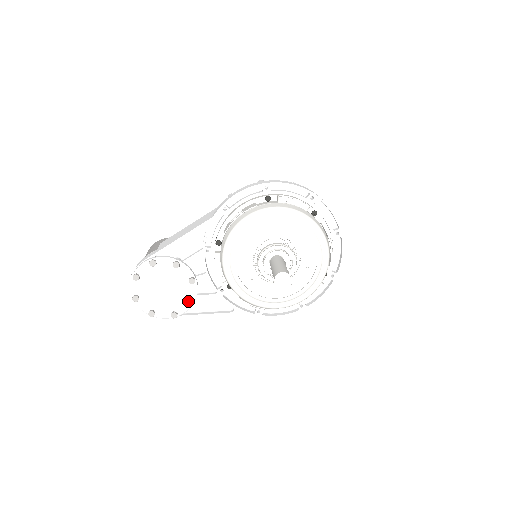
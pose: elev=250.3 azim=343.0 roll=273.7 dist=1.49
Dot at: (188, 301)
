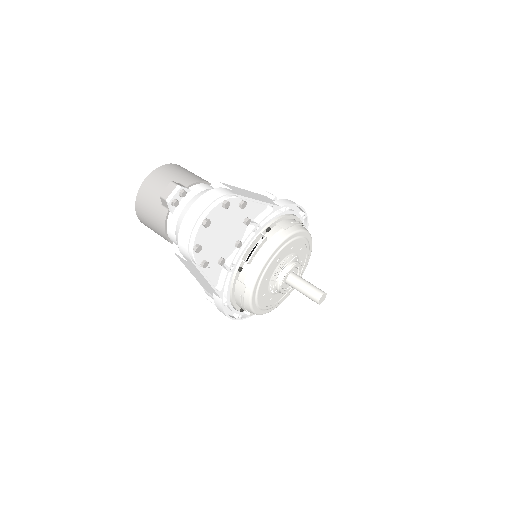
Dot at: (223, 260)
